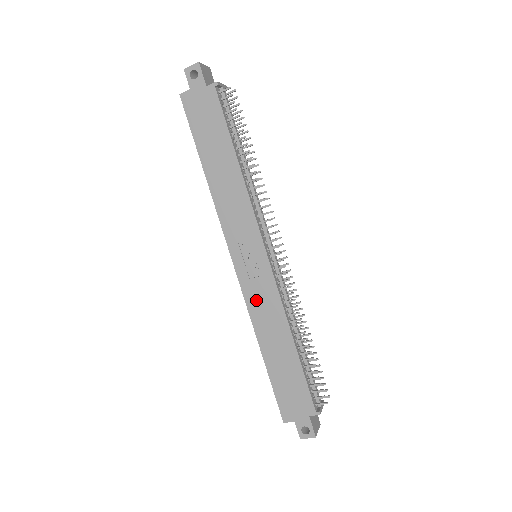
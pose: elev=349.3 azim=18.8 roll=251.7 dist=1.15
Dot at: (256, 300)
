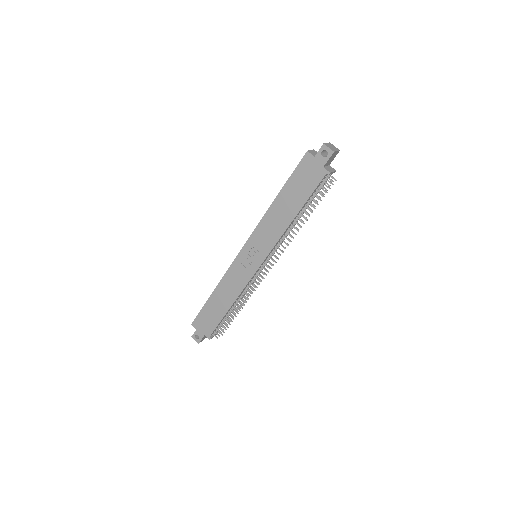
Dot at: (234, 274)
